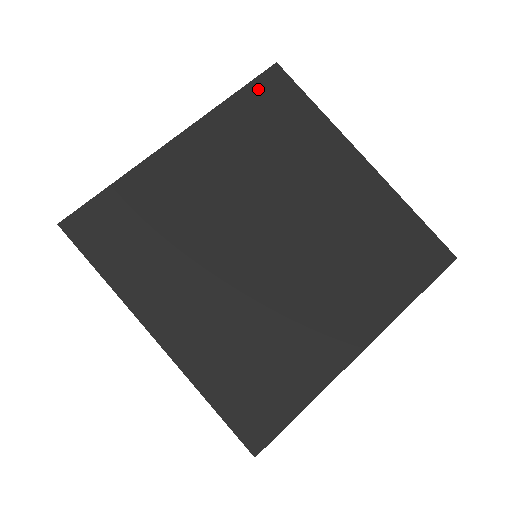
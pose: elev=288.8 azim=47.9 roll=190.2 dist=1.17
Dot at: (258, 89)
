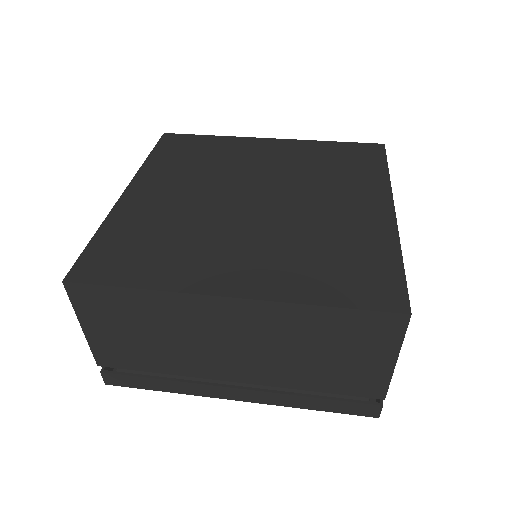
Dot at: (354, 147)
